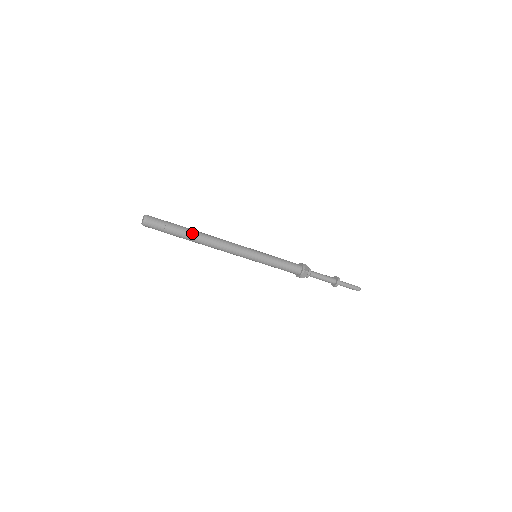
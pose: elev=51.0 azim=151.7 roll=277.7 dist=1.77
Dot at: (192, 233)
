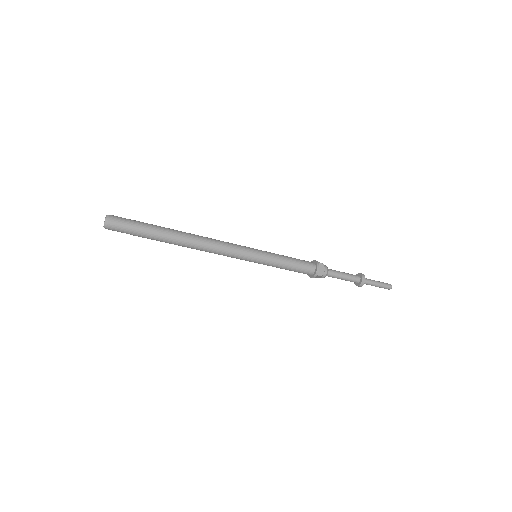
Dot at: (170, 229)
